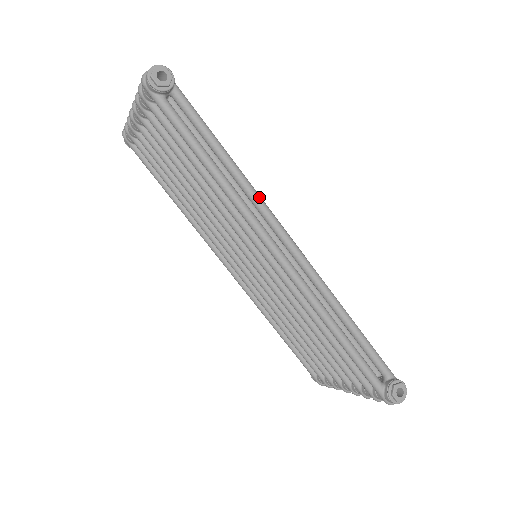
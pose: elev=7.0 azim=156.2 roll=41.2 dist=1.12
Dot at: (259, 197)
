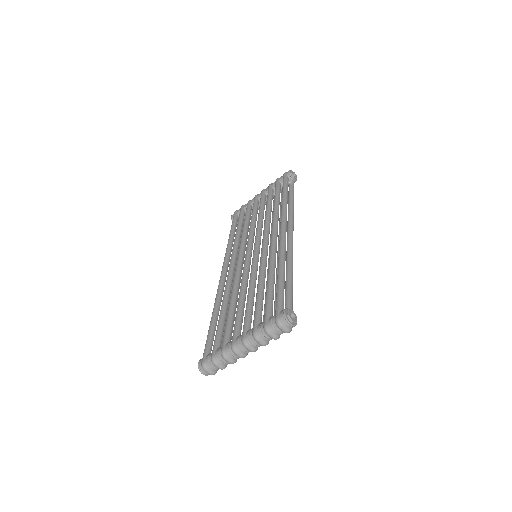
Dot at: (293, 219)
